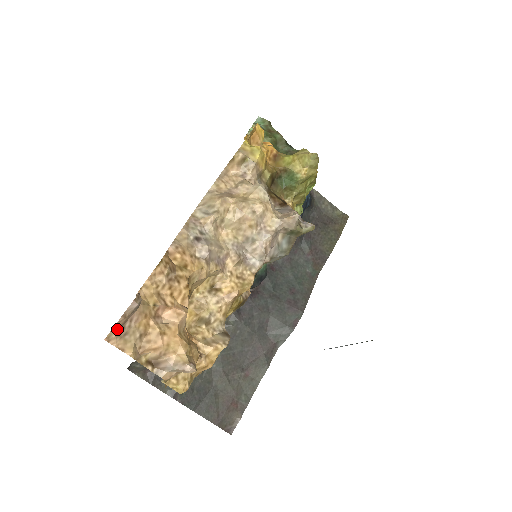
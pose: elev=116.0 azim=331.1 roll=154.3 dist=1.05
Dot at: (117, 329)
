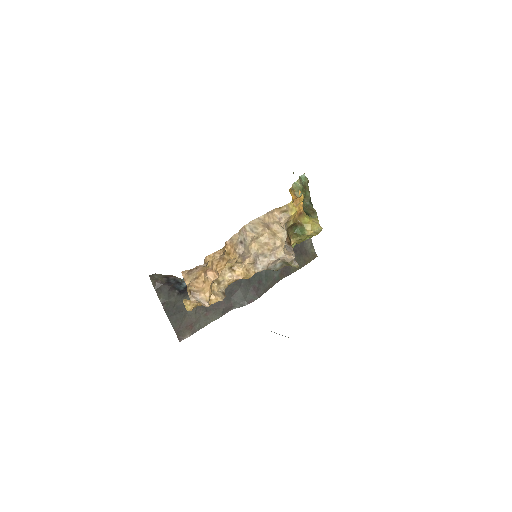
Dot at: (190, 270)
